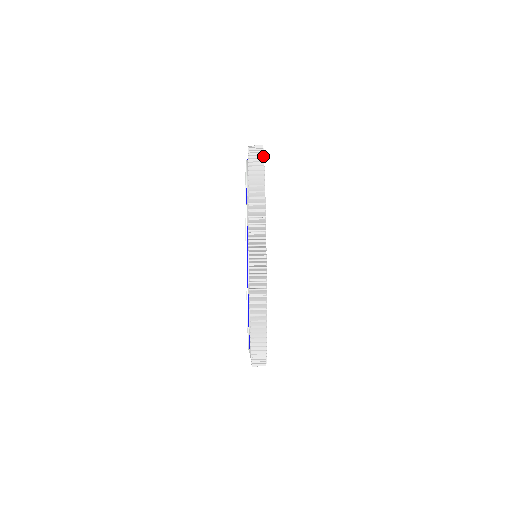
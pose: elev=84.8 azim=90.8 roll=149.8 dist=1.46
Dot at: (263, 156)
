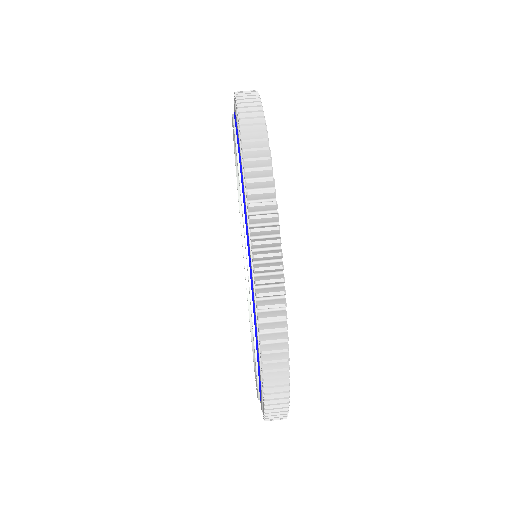
Dot at: (271, 170)
